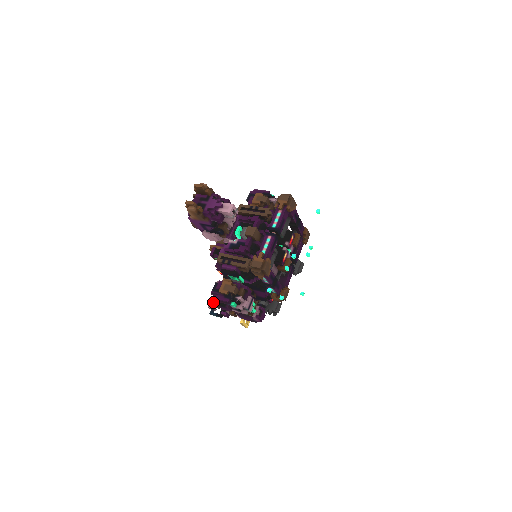
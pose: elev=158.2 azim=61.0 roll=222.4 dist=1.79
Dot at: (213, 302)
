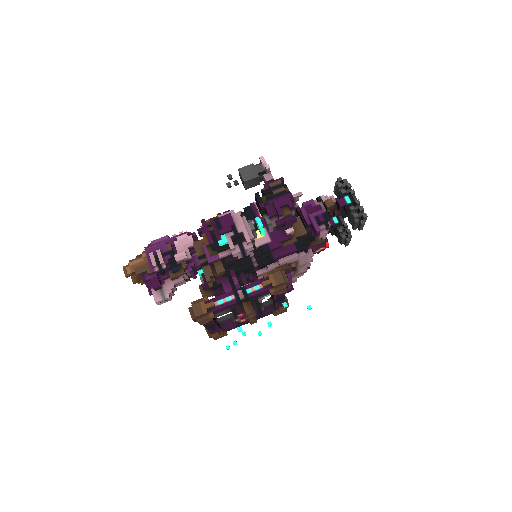
Dot at: occluded
